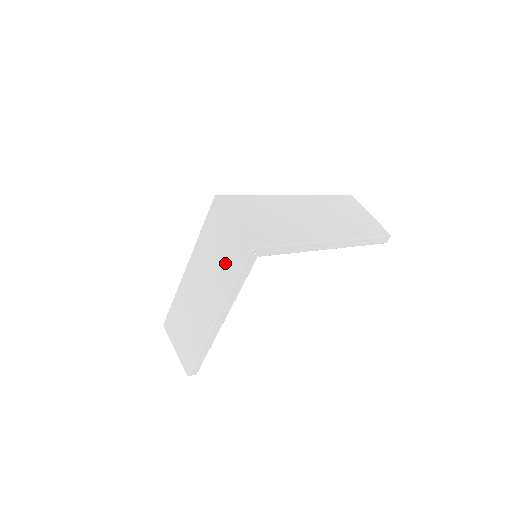
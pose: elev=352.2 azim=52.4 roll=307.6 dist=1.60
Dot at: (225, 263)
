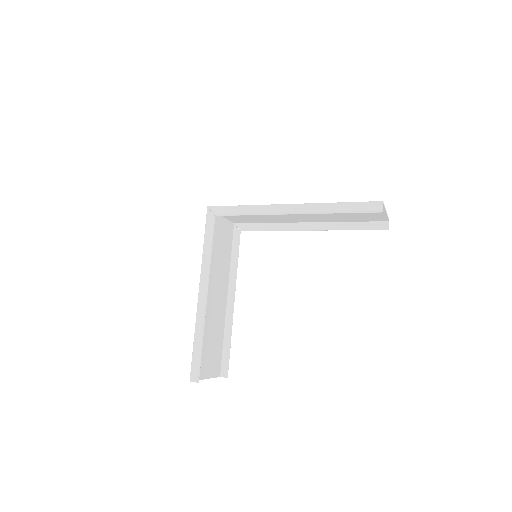
Dot at: occluded
